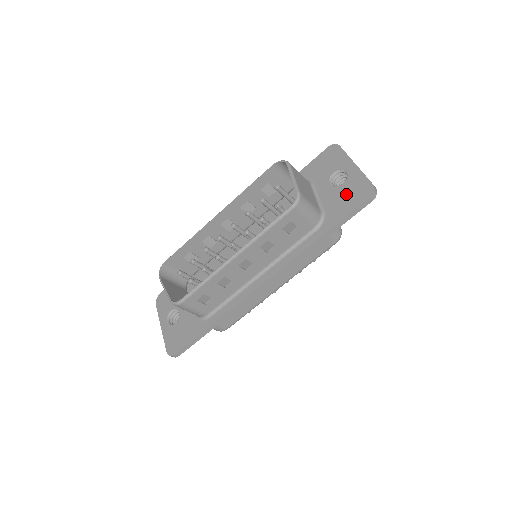
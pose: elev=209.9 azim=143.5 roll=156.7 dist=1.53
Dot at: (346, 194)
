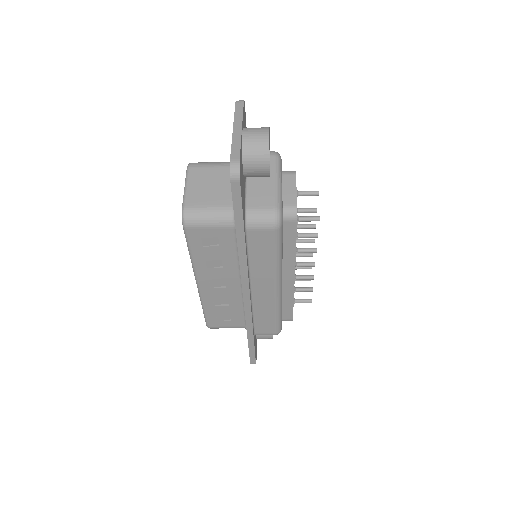
Dot at: occluded
